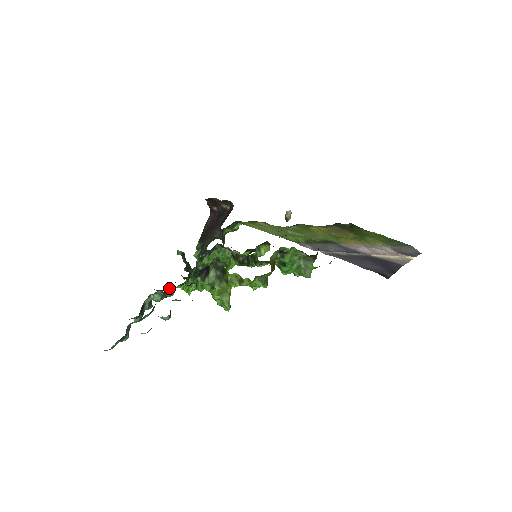
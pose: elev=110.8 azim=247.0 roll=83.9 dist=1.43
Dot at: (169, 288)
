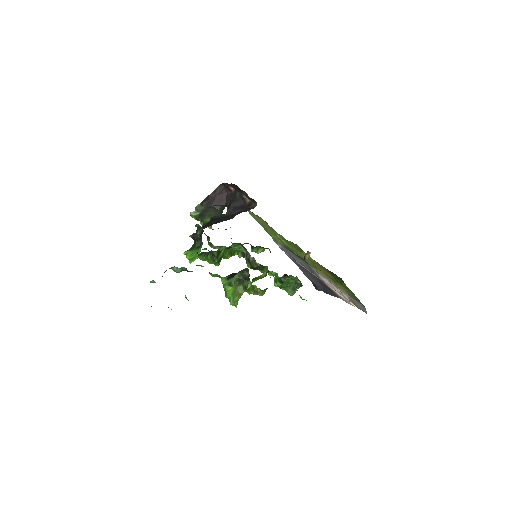
Dot at: occluded
